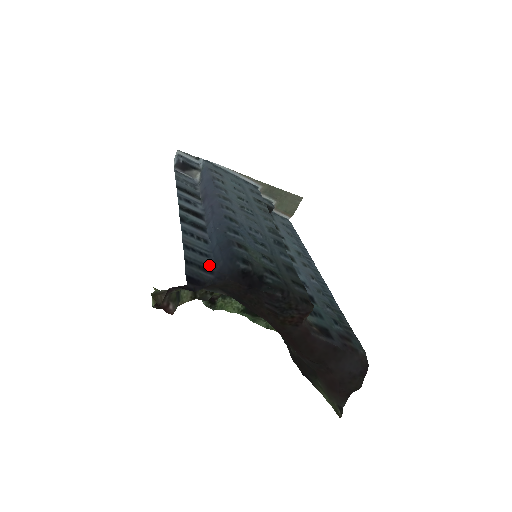
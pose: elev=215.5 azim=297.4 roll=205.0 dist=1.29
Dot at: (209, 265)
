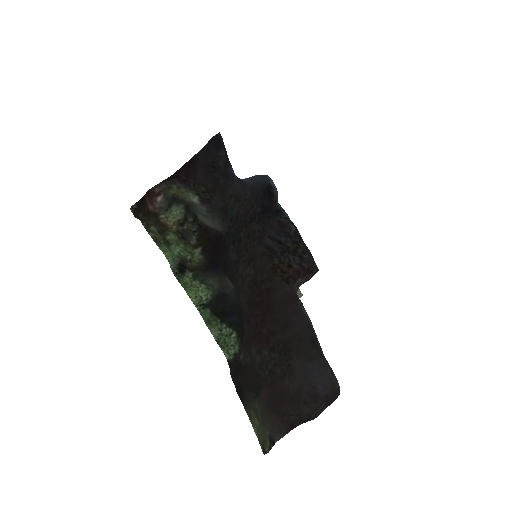
Dot at: occluded
